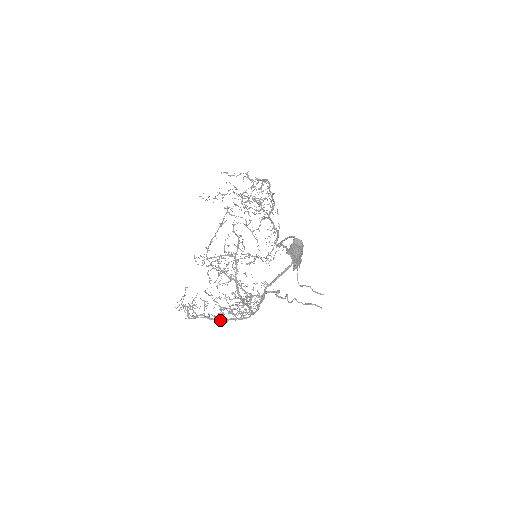
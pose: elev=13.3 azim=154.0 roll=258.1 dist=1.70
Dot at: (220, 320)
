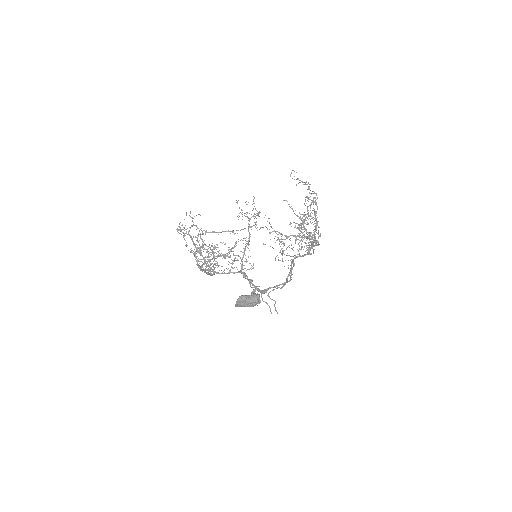
Dot at: (198, 251)
